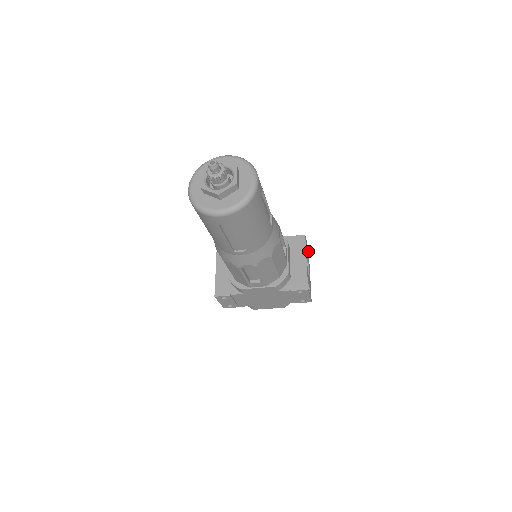
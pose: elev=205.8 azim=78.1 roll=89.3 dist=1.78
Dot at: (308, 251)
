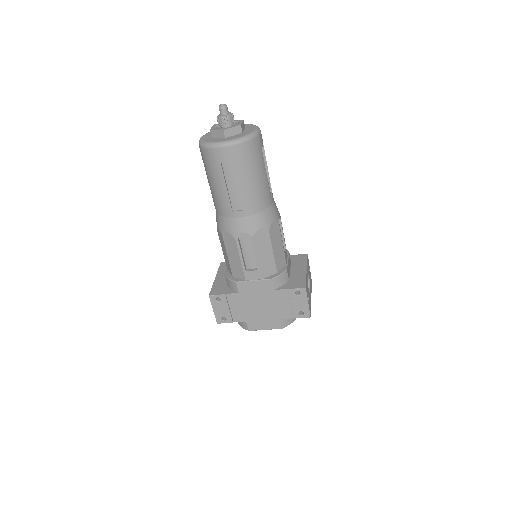
Dot at: (311, 280)
